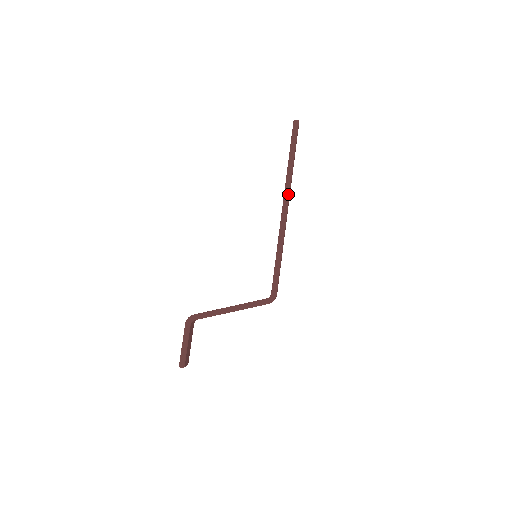
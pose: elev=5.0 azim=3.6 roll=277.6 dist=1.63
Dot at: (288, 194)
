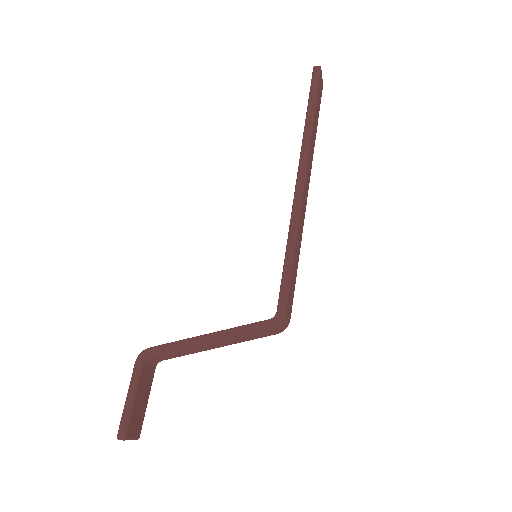
Dot at: (305, 160)
